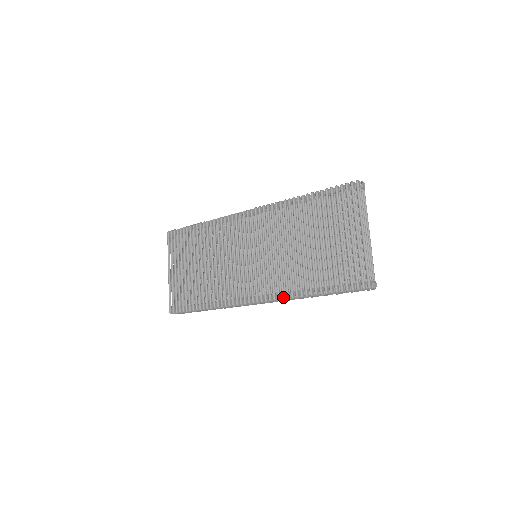
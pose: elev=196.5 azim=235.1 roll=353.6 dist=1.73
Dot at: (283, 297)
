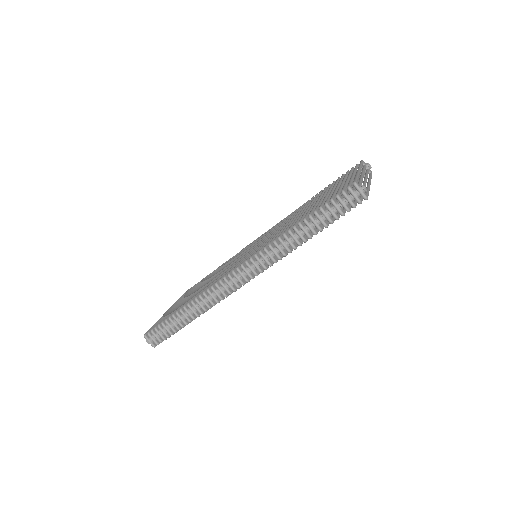
Dot at: (265, 247)
